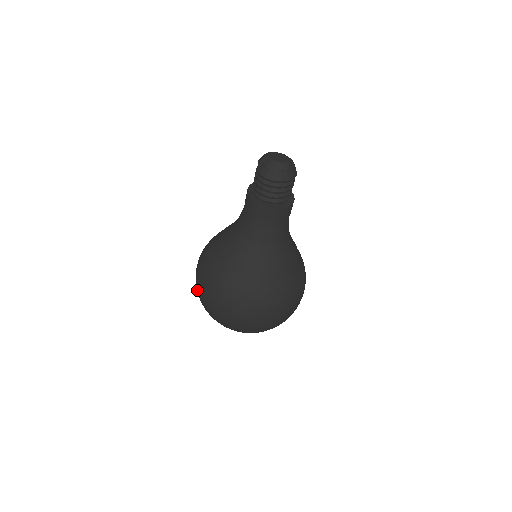
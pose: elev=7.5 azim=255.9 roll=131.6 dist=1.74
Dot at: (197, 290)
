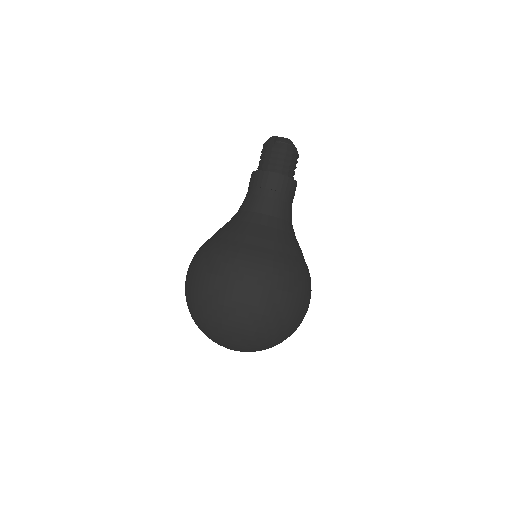
Dot at: (224, 296)
